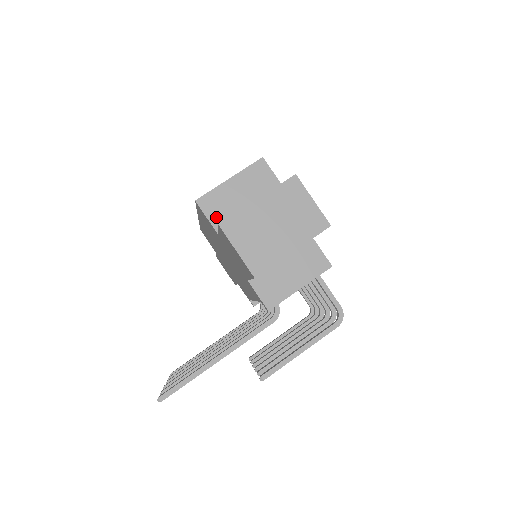
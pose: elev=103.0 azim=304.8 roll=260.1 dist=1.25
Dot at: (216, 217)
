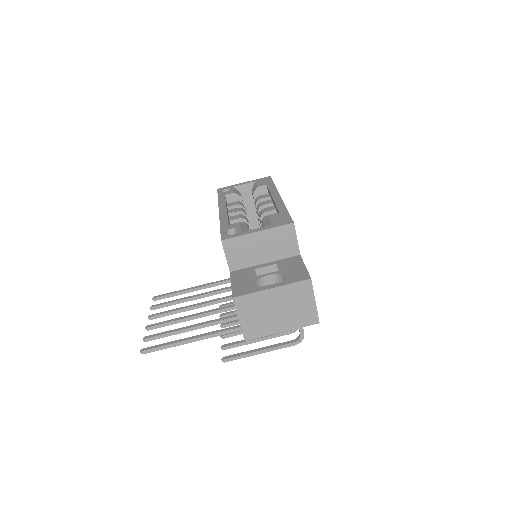
Dot at: (234, 259)
